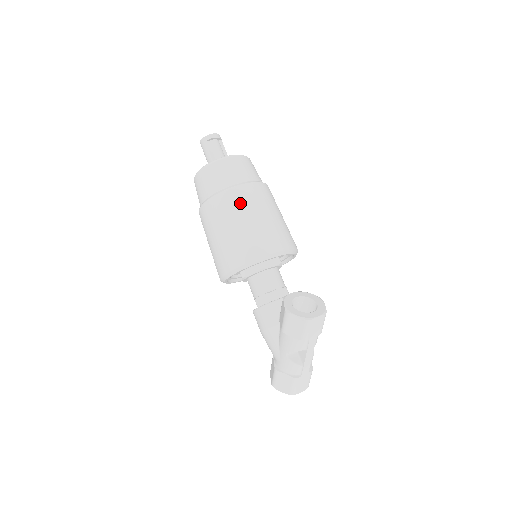
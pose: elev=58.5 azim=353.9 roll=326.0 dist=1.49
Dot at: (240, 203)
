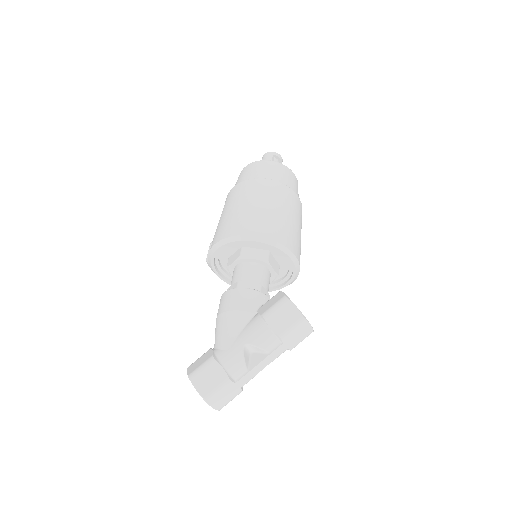
Dot at: (289, 200)
